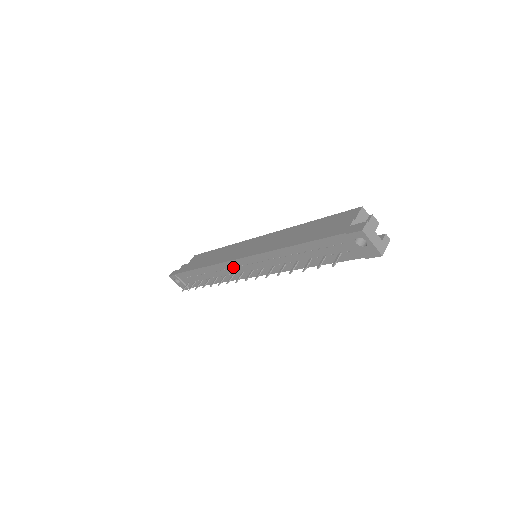
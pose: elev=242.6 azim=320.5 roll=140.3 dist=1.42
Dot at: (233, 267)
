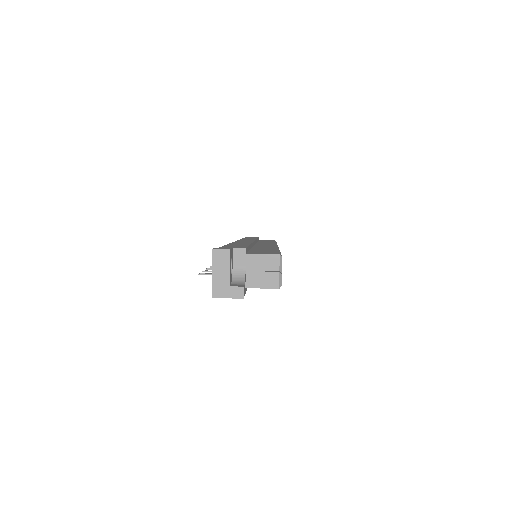
Dot at: occluded
